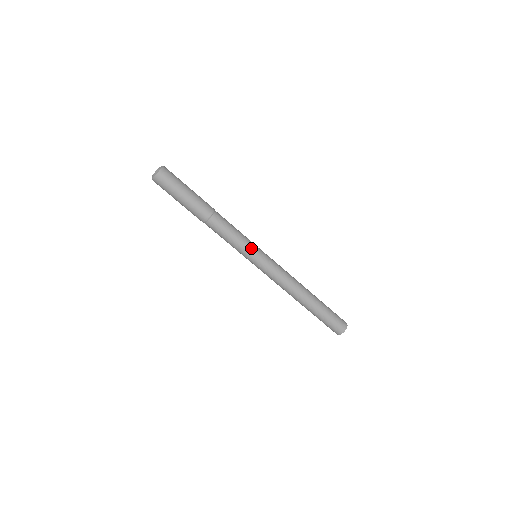
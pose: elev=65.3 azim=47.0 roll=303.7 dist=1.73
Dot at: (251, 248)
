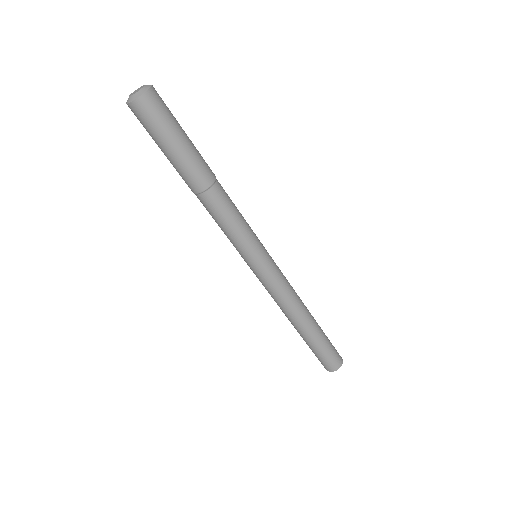
Dot at: (257, 242)
